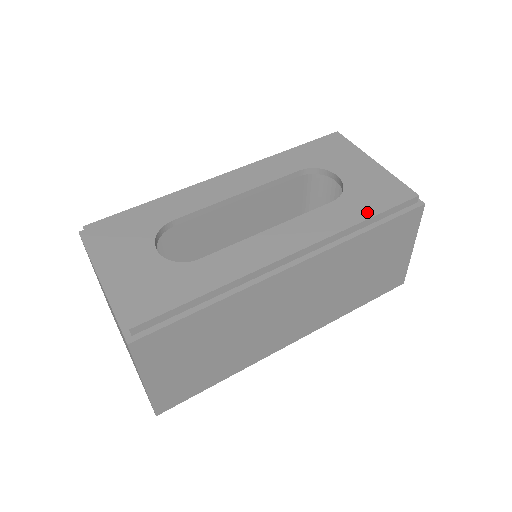
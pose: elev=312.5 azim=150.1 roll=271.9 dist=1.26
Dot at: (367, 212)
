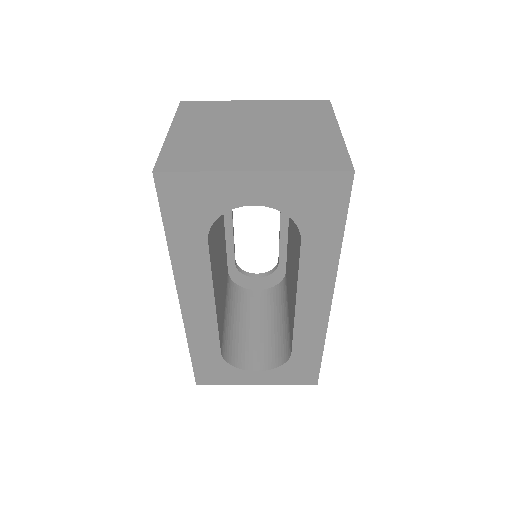
Dot at: occluded
